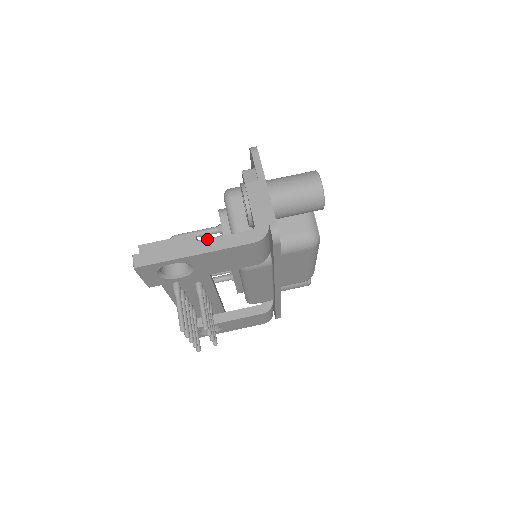
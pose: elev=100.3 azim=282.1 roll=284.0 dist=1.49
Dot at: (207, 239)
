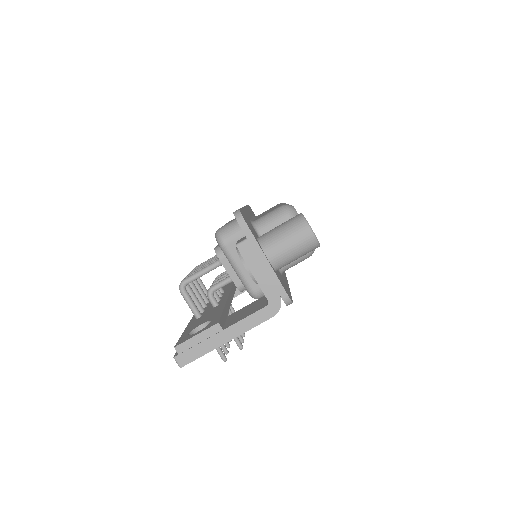
Dot at: (231, 325)
